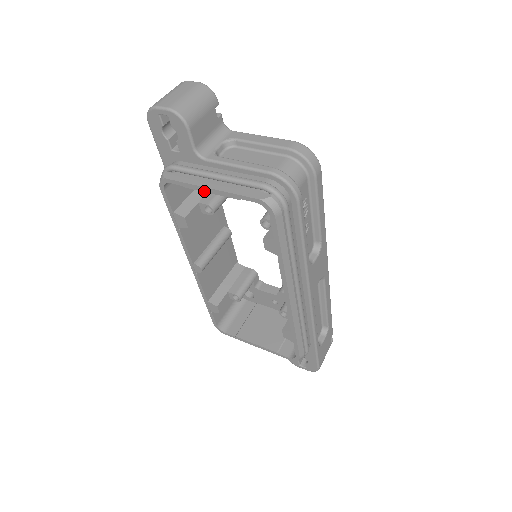
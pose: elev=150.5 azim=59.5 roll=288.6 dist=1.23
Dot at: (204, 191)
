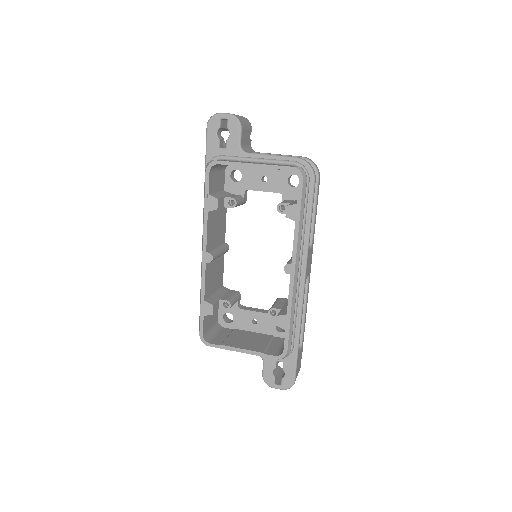
Dot at: (248, 167)
